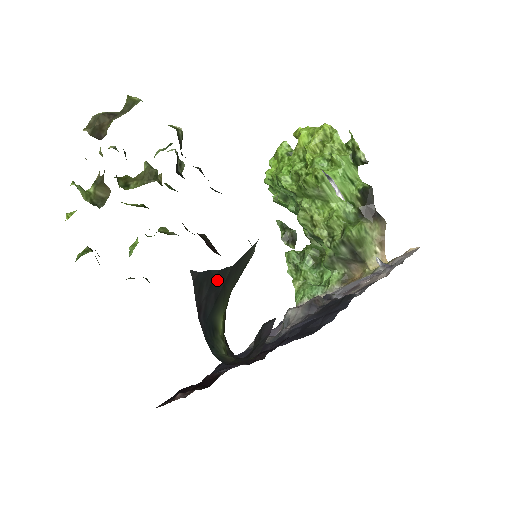
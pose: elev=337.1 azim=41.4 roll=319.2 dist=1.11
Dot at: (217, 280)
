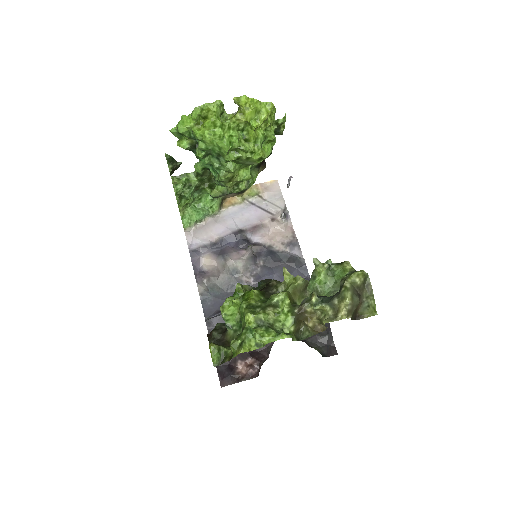
Dot at: occluded
